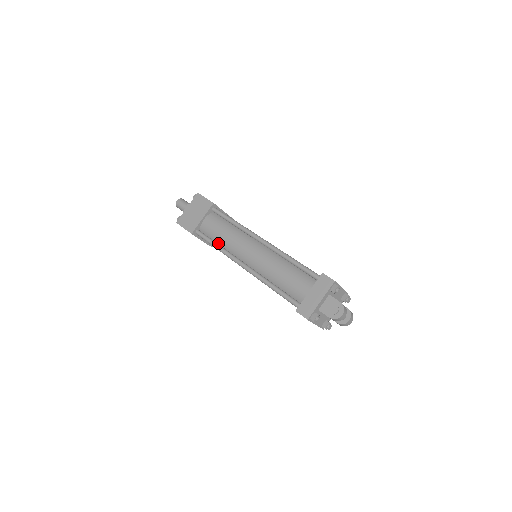
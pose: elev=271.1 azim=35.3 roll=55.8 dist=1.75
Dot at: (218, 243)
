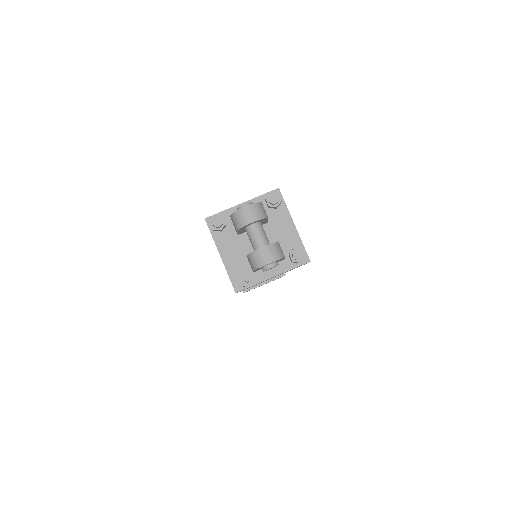
Dot at: occluded
